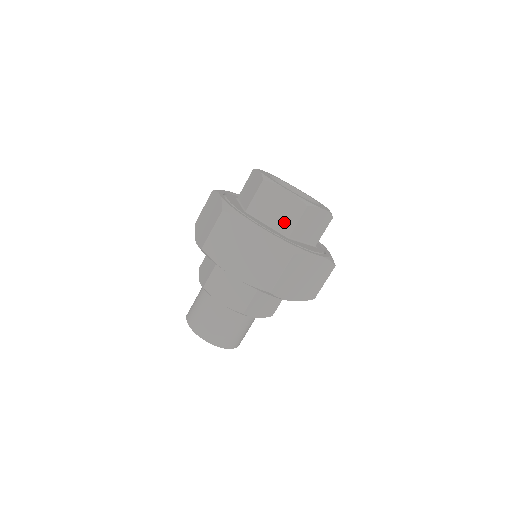
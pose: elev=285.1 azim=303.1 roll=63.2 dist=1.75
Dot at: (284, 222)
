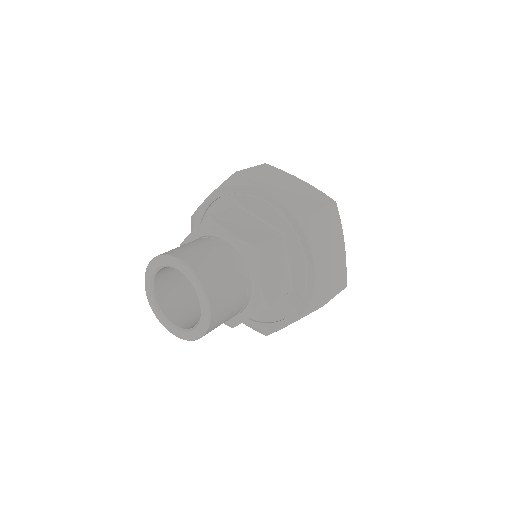
Dot at: occluded
